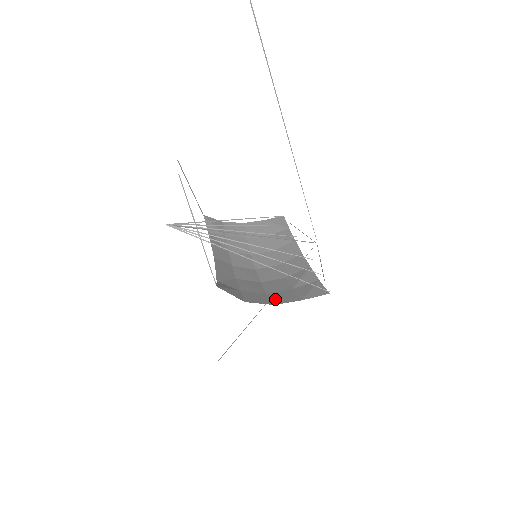
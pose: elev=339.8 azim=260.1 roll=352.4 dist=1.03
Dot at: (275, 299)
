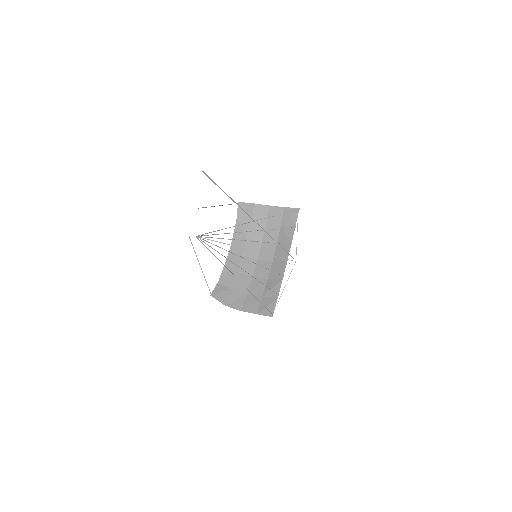
Dot at: (246, 305)
